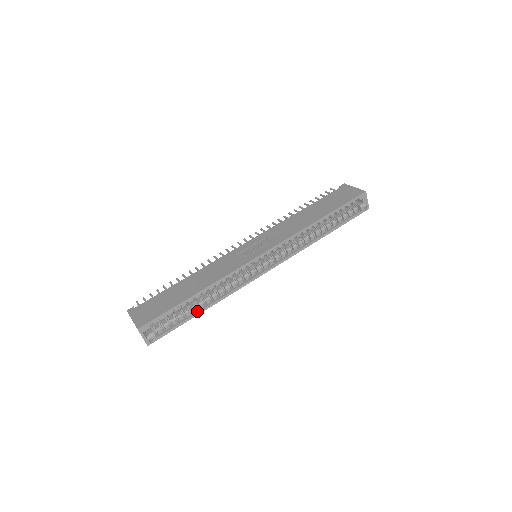
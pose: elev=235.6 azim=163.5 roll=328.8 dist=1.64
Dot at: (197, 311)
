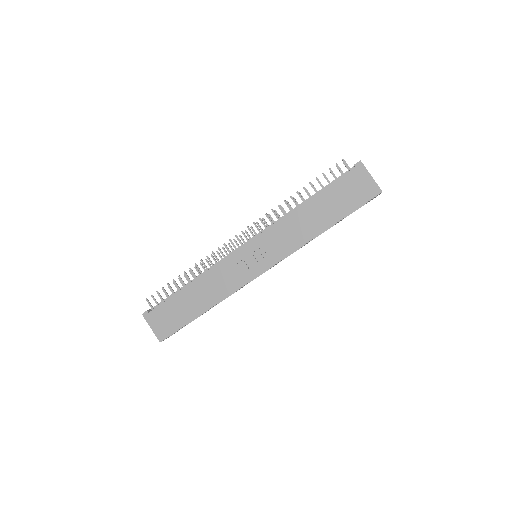
Dot at: occluded
